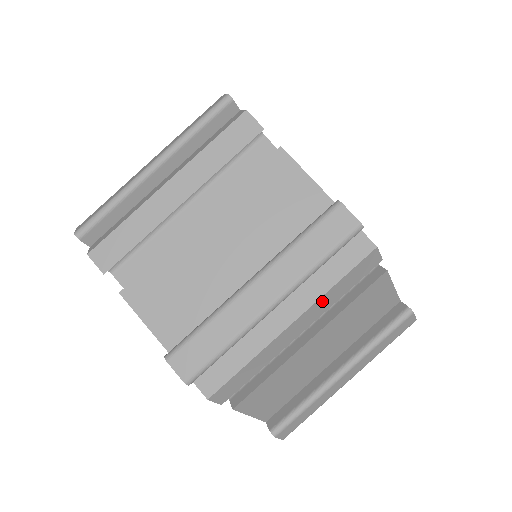
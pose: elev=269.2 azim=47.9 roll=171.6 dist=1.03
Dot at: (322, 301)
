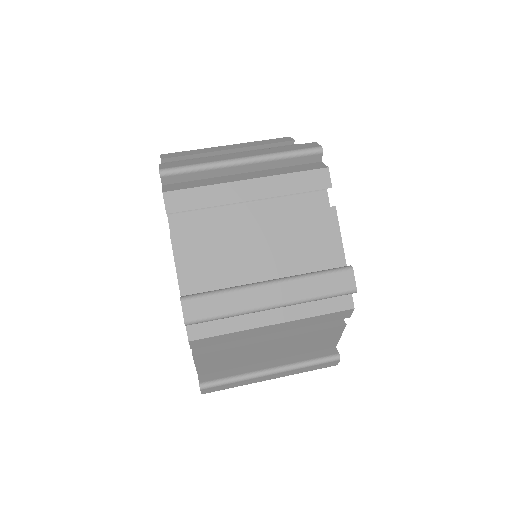
Dot at: (276, 181)
